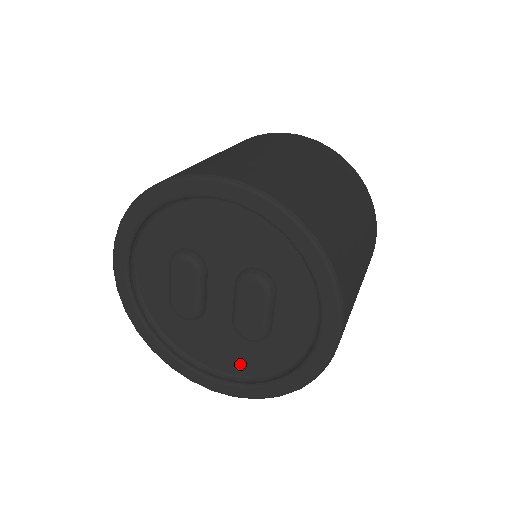
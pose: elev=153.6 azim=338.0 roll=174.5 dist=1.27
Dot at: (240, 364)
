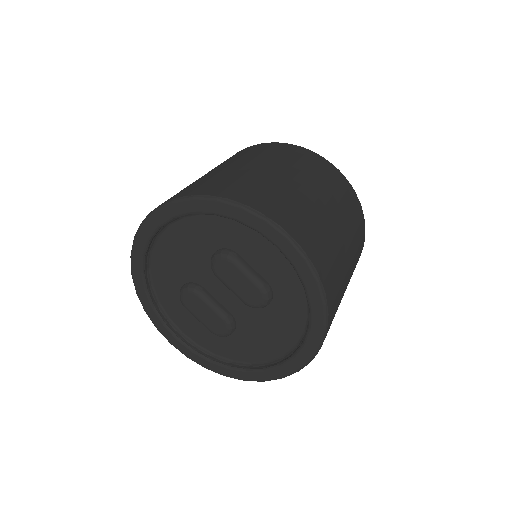
Dot at: (288, 331)
